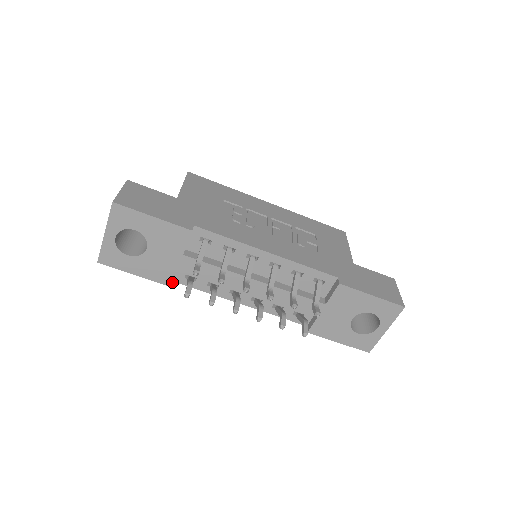
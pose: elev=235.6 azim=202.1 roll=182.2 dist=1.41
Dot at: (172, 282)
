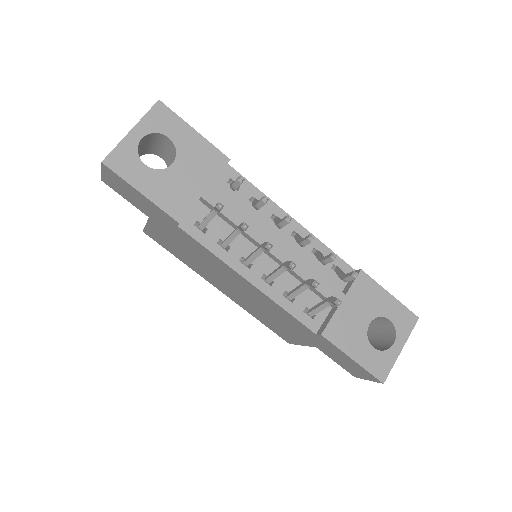
Dot at: occluded
